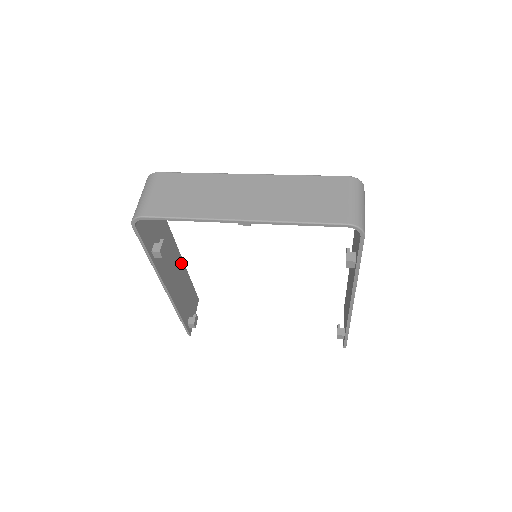
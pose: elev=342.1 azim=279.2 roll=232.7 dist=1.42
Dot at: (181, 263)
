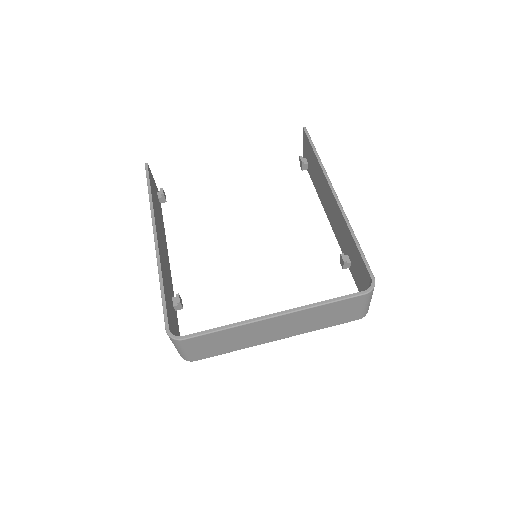
Dot at: (156, 226)
